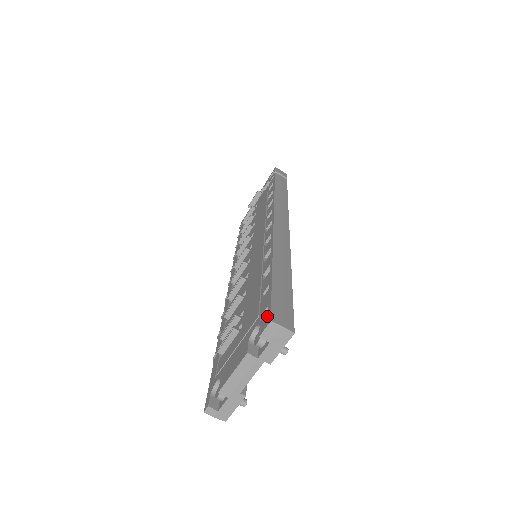
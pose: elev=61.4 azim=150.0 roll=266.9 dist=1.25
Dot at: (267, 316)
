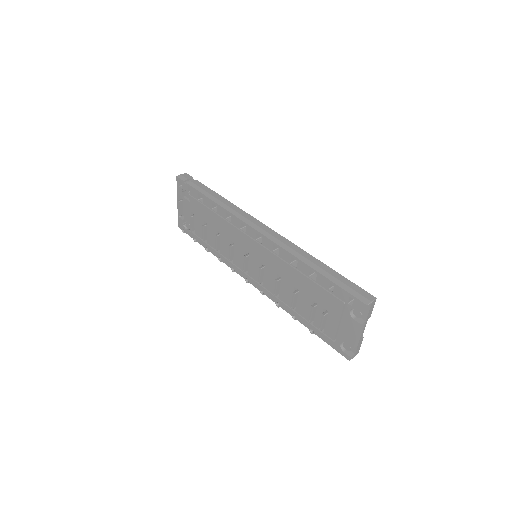
Dot at: (358, 303)
